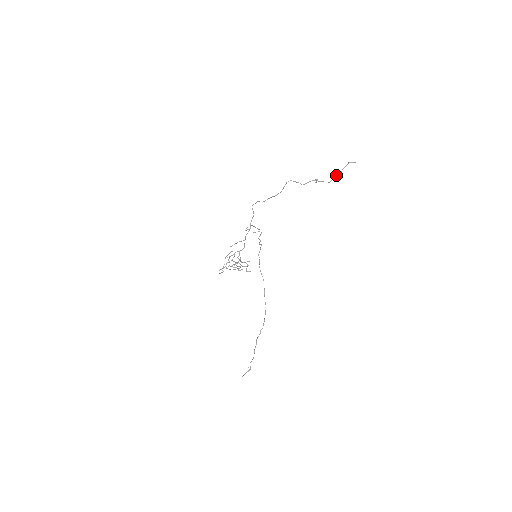
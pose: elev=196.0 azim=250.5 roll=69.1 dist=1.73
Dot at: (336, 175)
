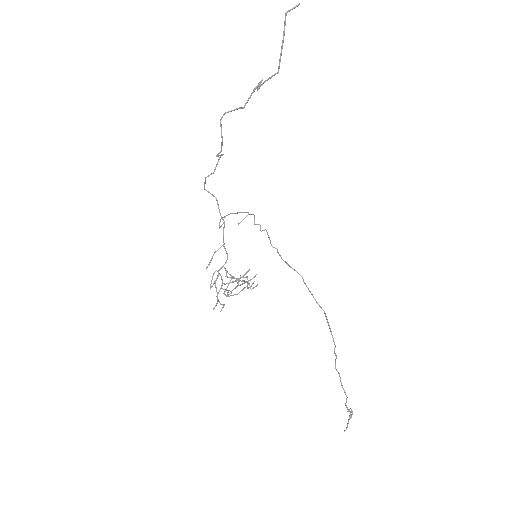
Dot at: occluded
